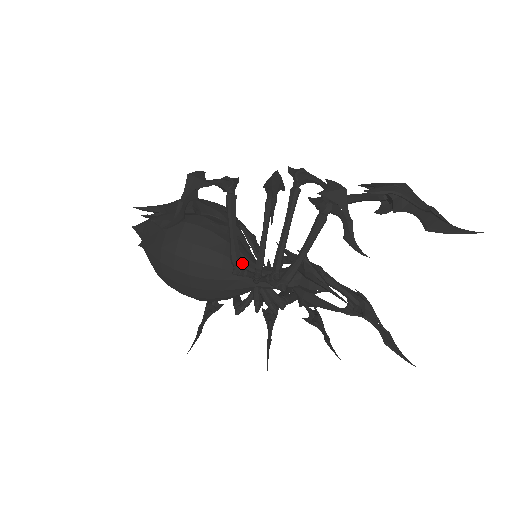
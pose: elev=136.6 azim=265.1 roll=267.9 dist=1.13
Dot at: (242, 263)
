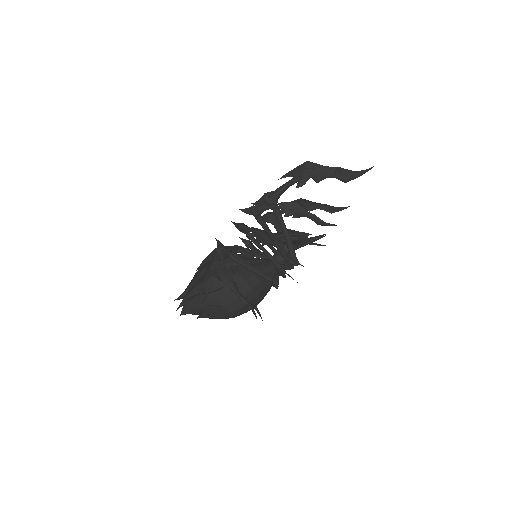
Dot at: (268, 273)
